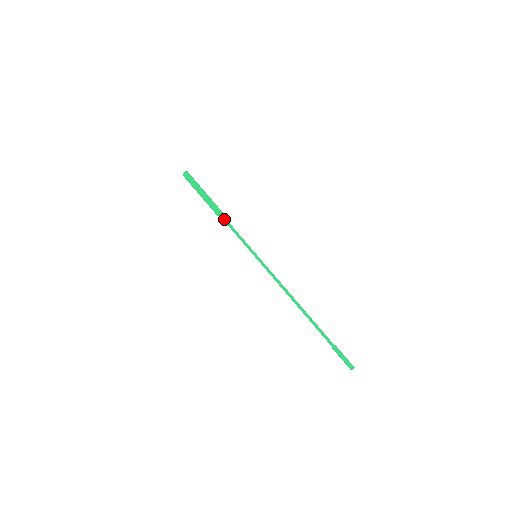
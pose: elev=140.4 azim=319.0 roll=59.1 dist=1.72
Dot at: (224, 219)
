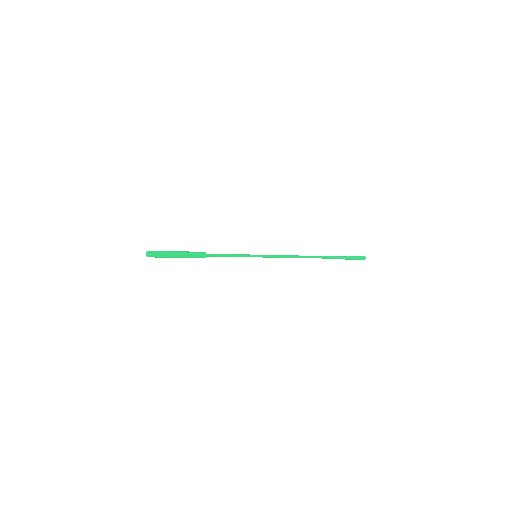
Dot at: (212, 256)
